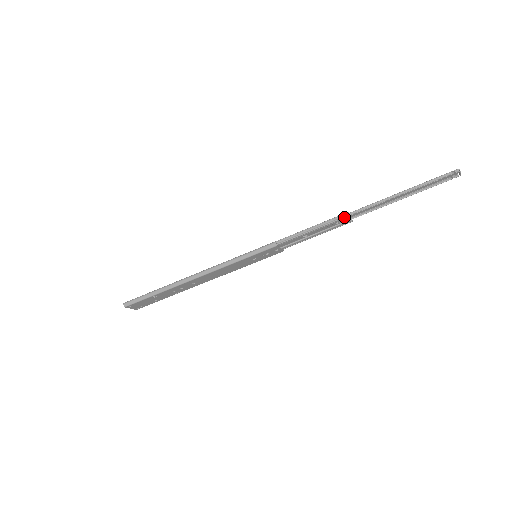
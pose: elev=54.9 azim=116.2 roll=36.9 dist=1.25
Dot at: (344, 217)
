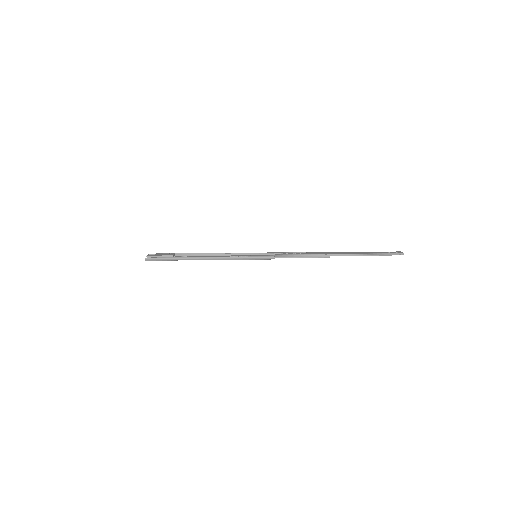
Dot at: (325, 257)
